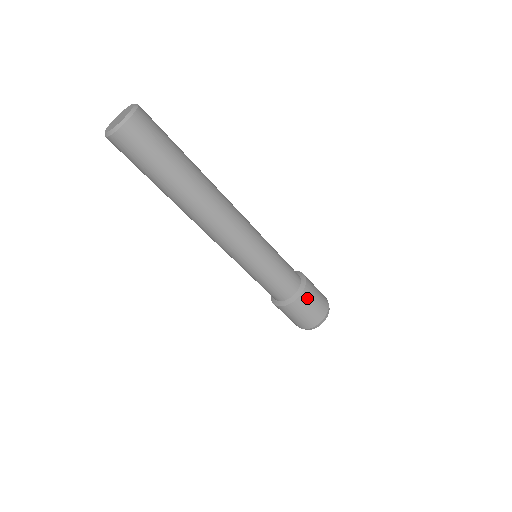
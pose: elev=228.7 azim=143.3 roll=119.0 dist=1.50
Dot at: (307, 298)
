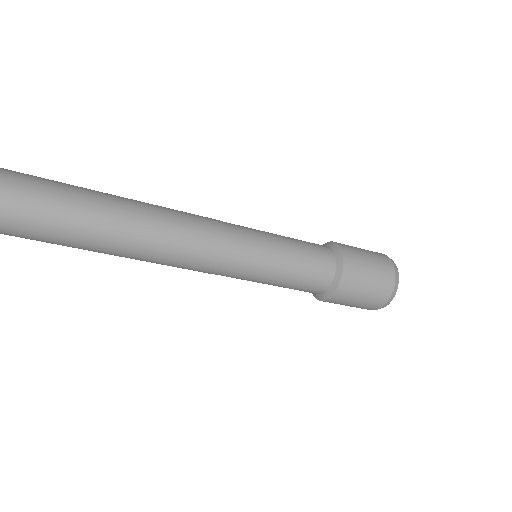
Dot at: (355, 268)
